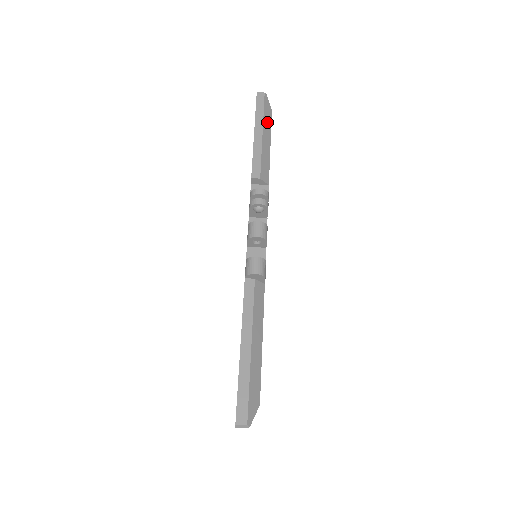
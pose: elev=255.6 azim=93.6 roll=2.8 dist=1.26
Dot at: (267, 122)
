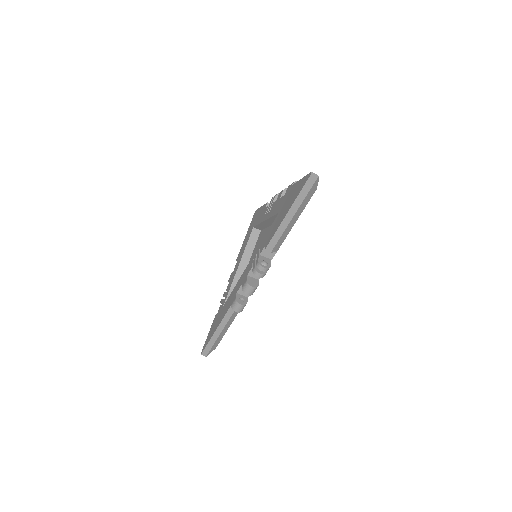
Dot at: (304, 204)
